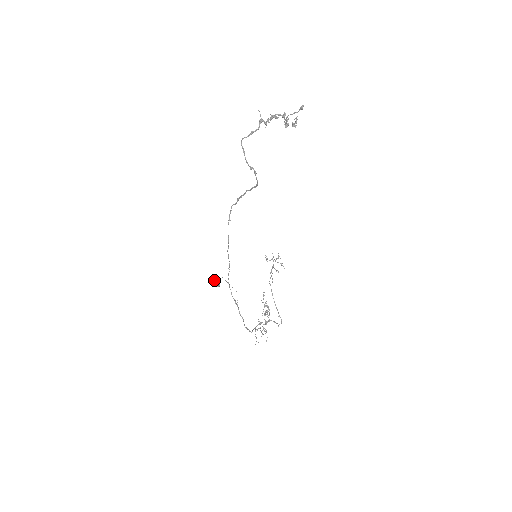
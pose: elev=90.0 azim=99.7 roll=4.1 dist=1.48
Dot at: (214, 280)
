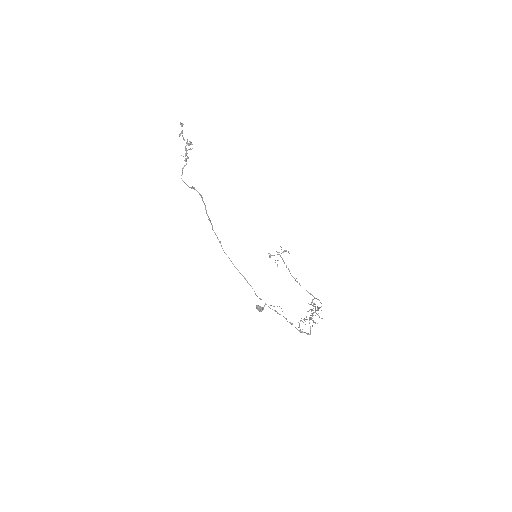
Dot at: (256, 308)
